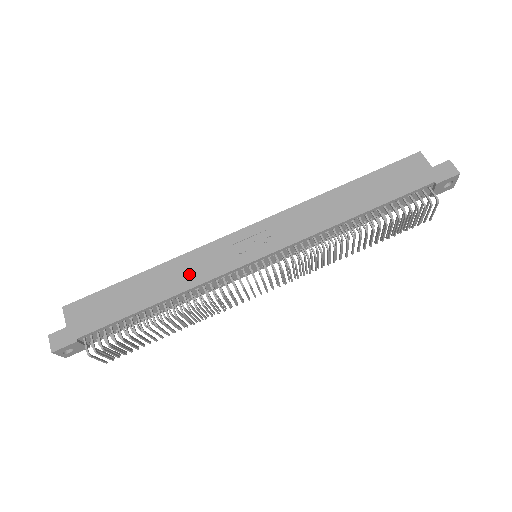
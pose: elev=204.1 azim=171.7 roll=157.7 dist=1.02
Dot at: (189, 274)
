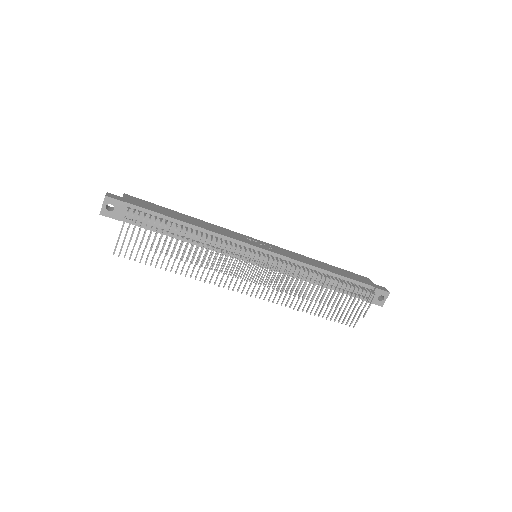
Dot at: (216, 229)
